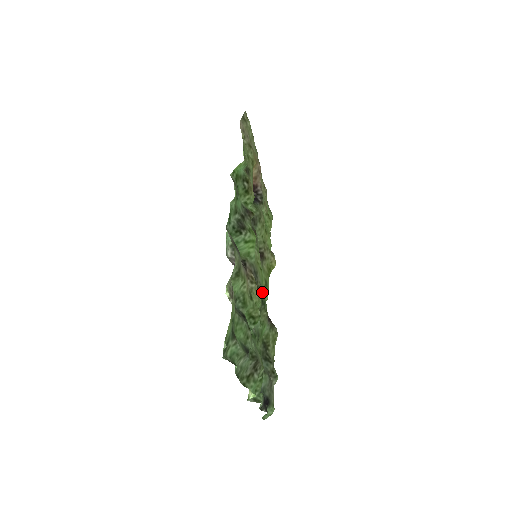
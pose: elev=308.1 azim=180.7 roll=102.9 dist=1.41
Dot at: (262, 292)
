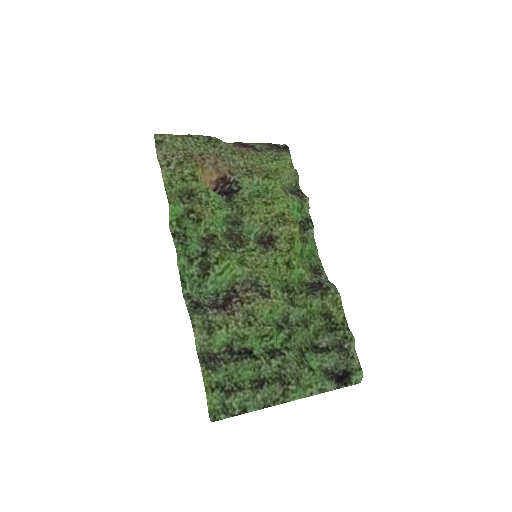
Dot at: (285, 280)
